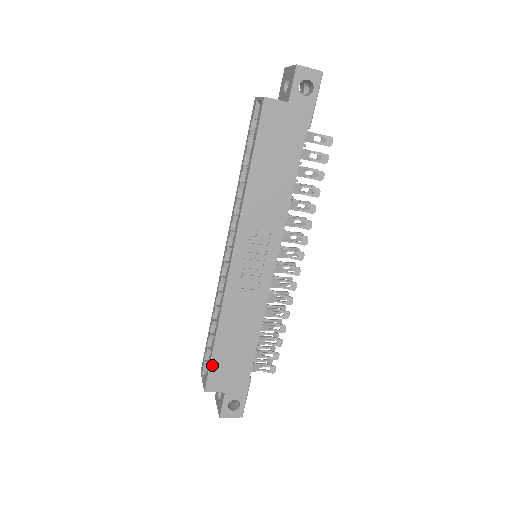
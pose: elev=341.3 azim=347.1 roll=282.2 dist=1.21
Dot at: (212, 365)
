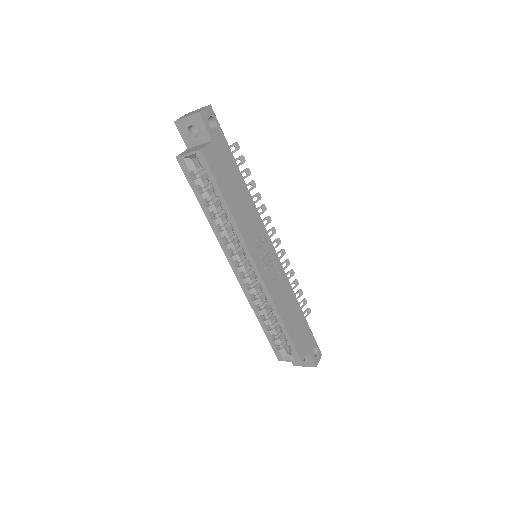
Dot at: (294, 343)
